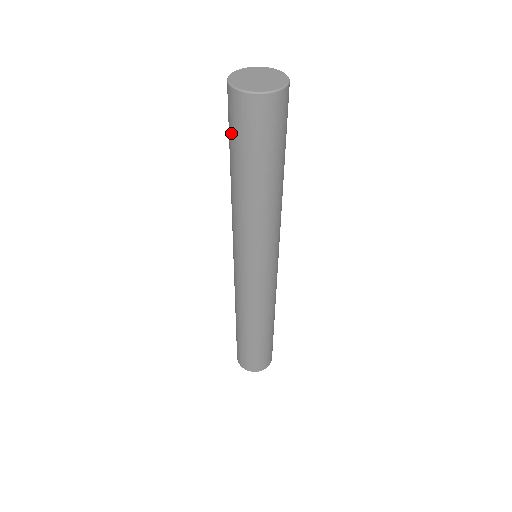
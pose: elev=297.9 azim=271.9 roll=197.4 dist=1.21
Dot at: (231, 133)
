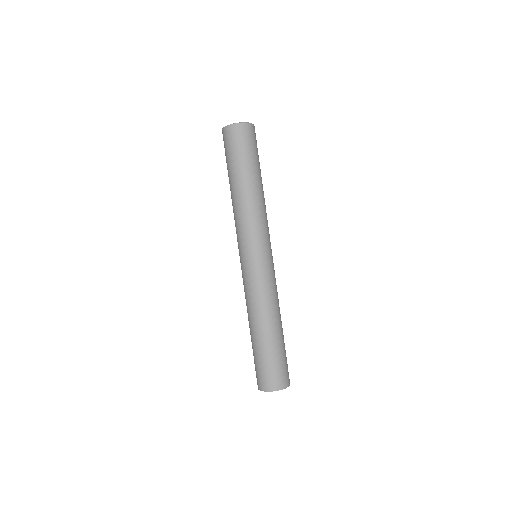
Dot at: (233, 152)
